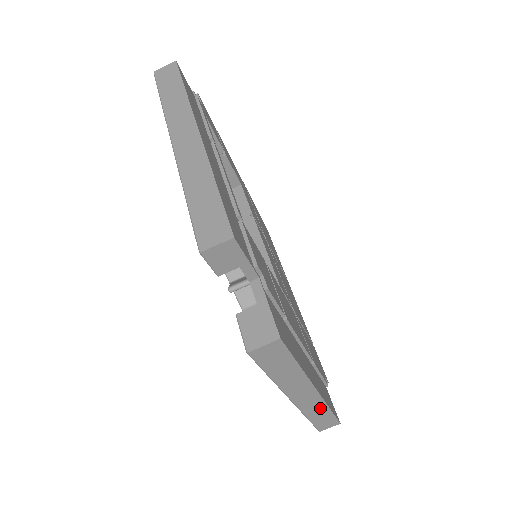
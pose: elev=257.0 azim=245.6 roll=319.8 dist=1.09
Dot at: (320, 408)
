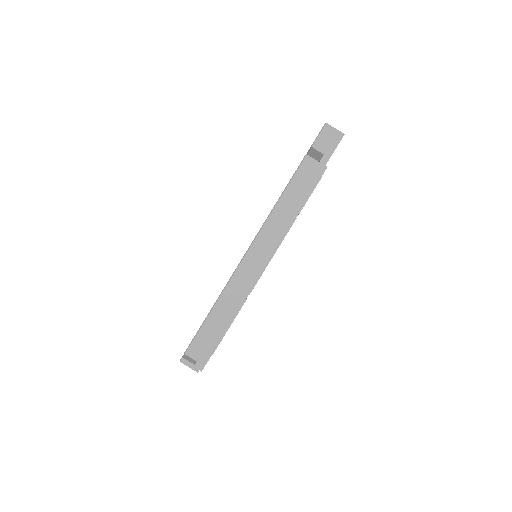
Dot at: (236, 302)
